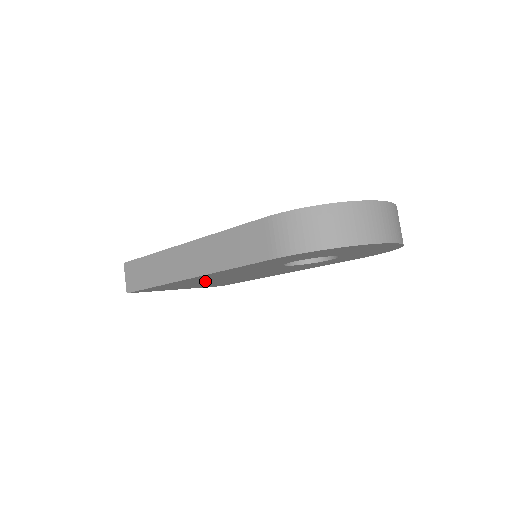
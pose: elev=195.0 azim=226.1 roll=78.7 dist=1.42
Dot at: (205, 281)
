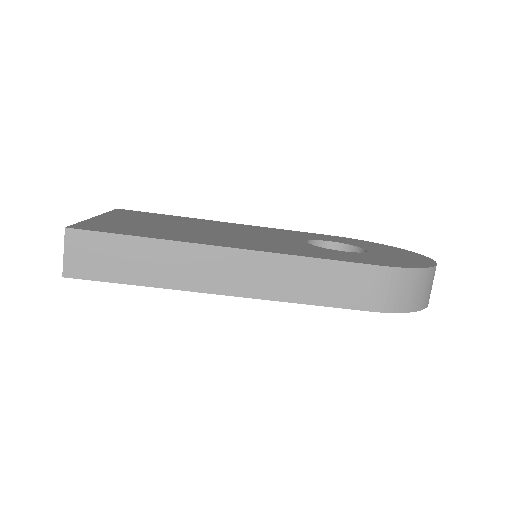
Dot at: occluded
